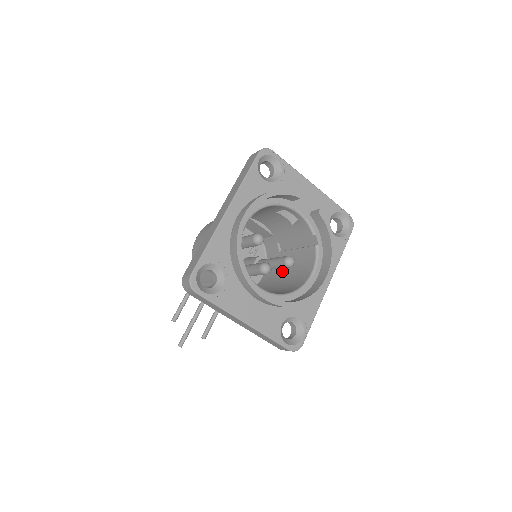
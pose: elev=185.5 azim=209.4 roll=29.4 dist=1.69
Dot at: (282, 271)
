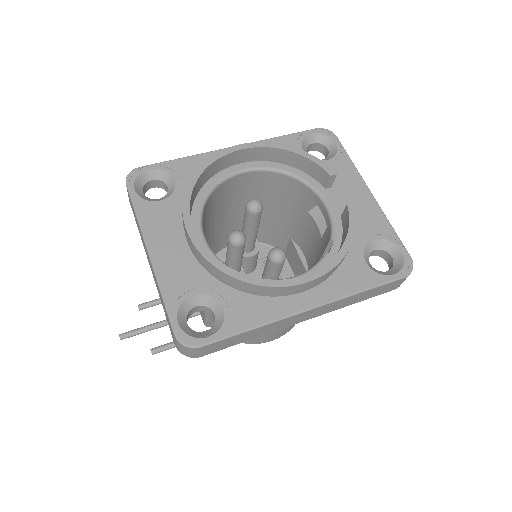
Dot at: occluded
